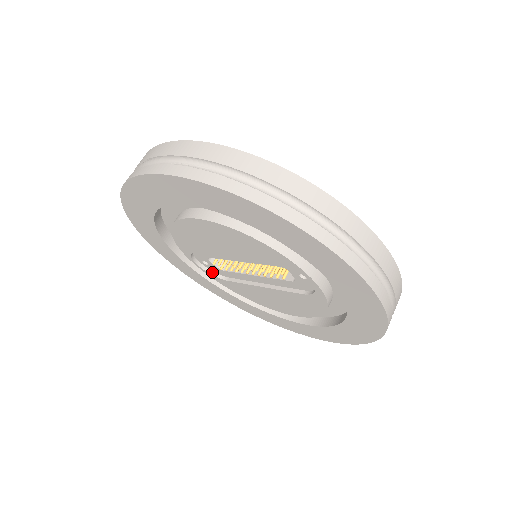
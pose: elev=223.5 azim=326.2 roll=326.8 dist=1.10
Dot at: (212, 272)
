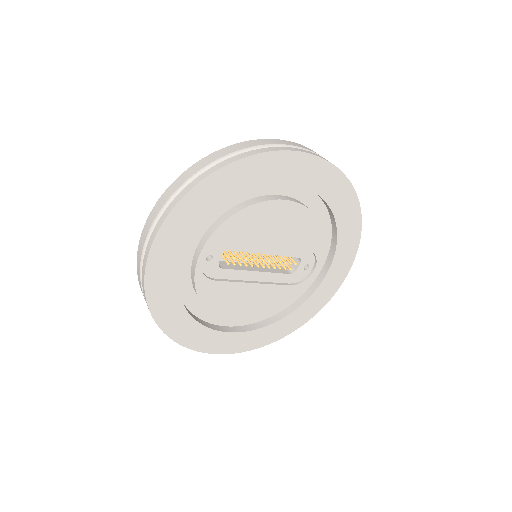
Dot at: (202, 271)
